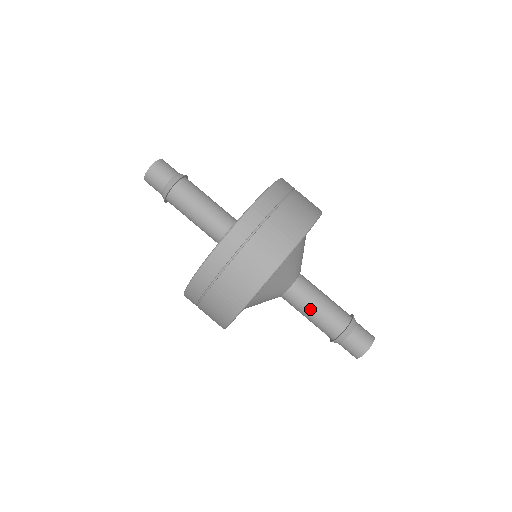
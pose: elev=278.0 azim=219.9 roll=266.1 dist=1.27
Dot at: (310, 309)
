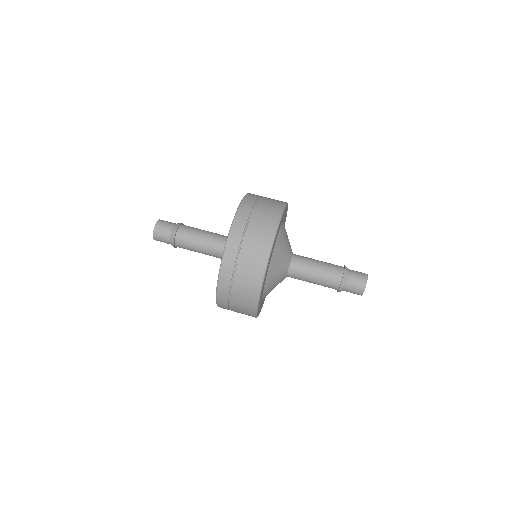
Dot at: (313, 265)
